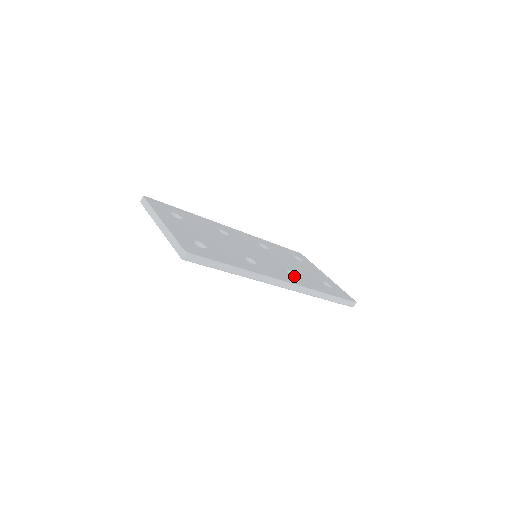
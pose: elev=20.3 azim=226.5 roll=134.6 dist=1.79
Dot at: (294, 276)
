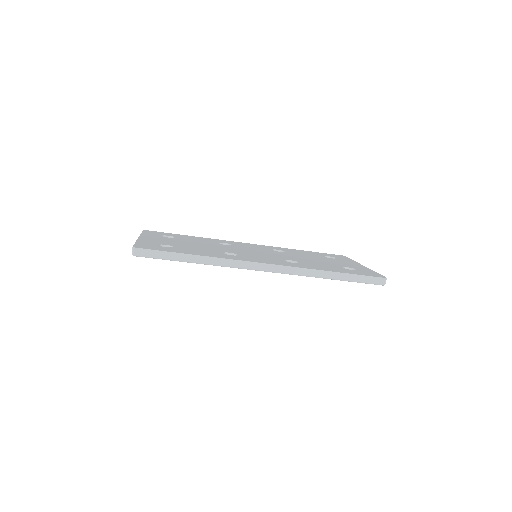
Dot at: occluded
